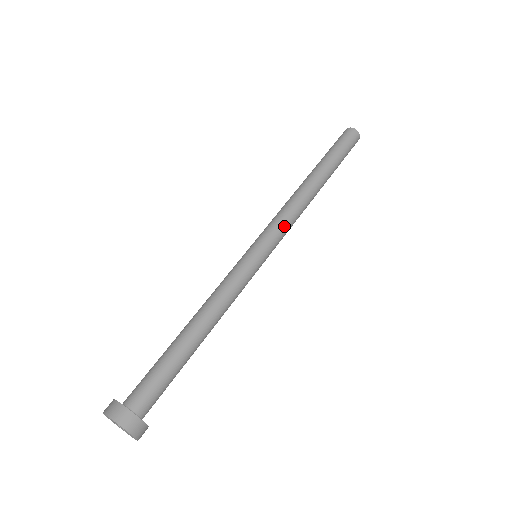
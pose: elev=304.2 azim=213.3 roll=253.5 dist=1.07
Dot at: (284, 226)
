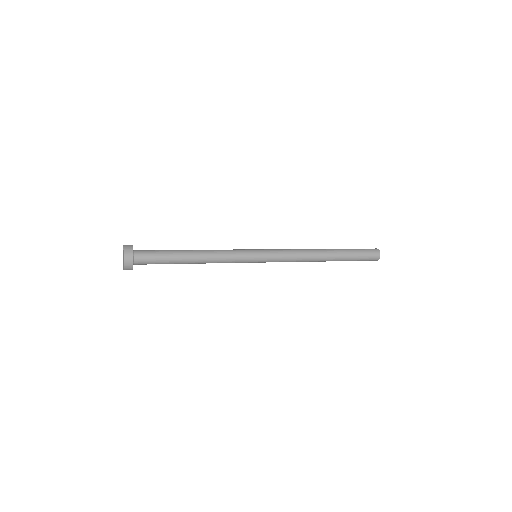
Dot at: (284, 256)
